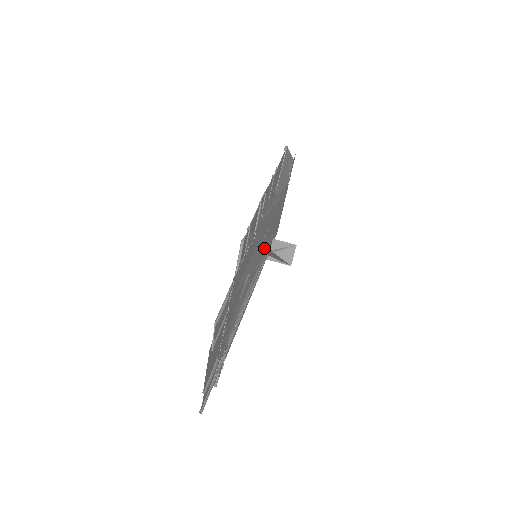
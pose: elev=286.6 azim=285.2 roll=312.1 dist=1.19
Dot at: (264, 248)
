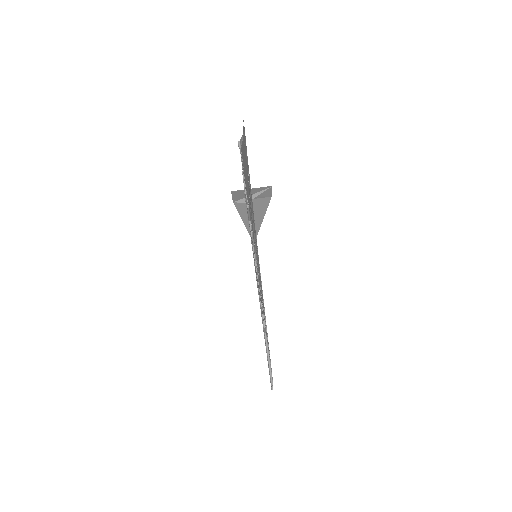
Dot at: occluded
